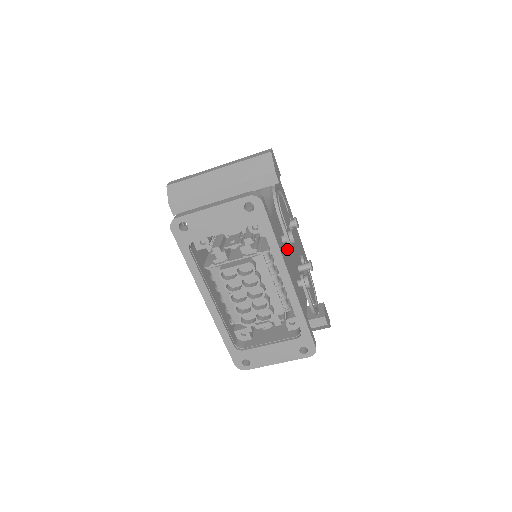
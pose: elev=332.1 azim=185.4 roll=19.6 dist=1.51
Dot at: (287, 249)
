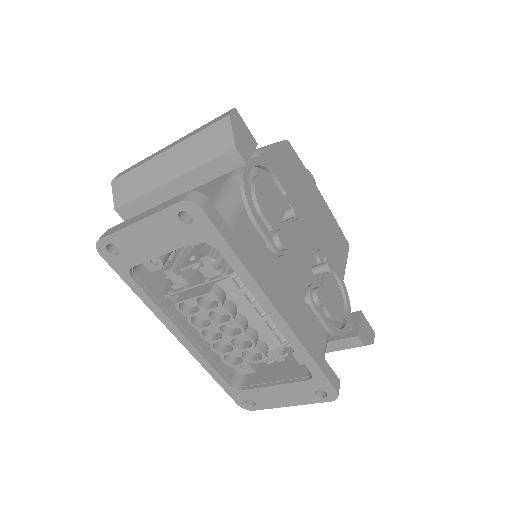
Dot at: occluded
